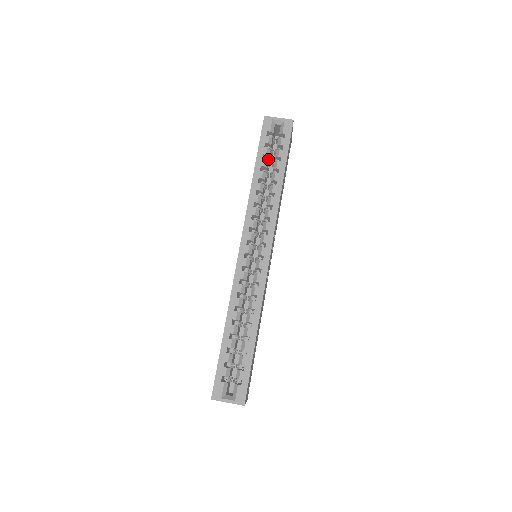
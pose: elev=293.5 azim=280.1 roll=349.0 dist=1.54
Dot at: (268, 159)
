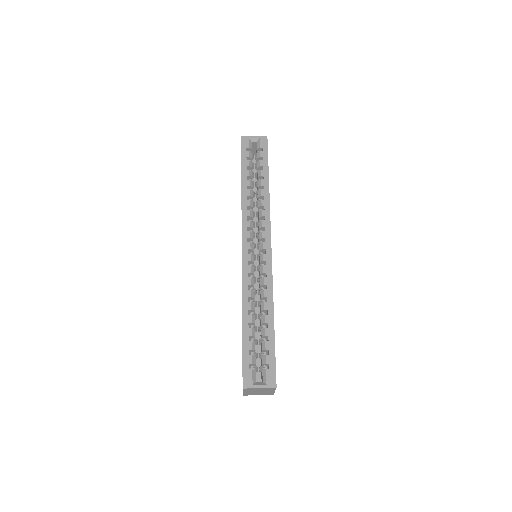
Dot at: occluded
